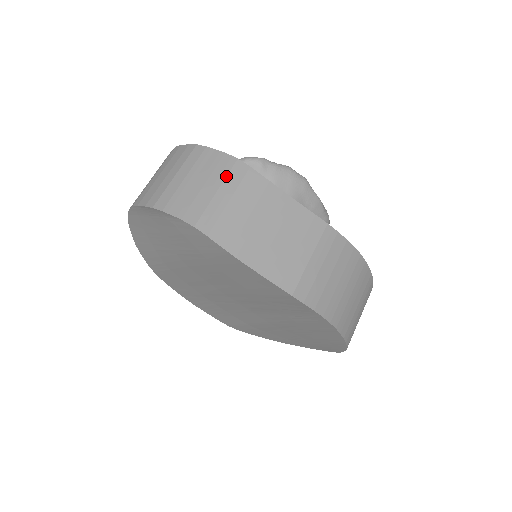
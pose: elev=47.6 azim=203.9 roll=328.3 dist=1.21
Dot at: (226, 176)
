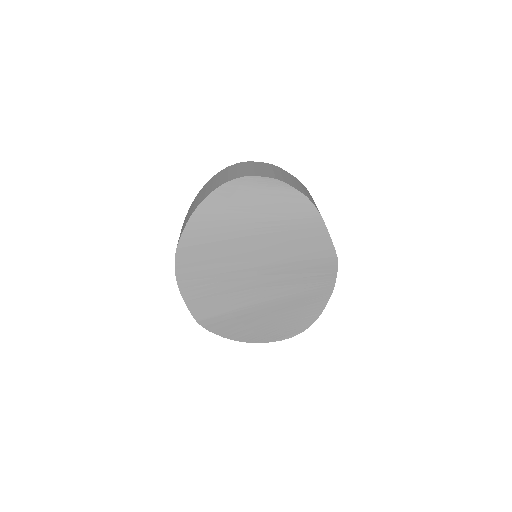
Dot at: (301, 184)
